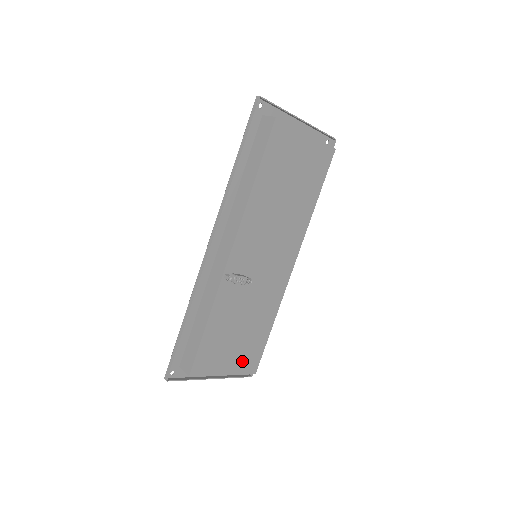
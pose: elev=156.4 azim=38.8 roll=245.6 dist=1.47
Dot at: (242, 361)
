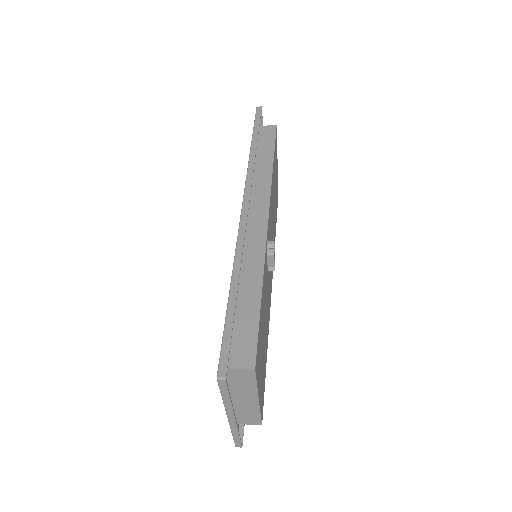
Dot at: (261, 390)
